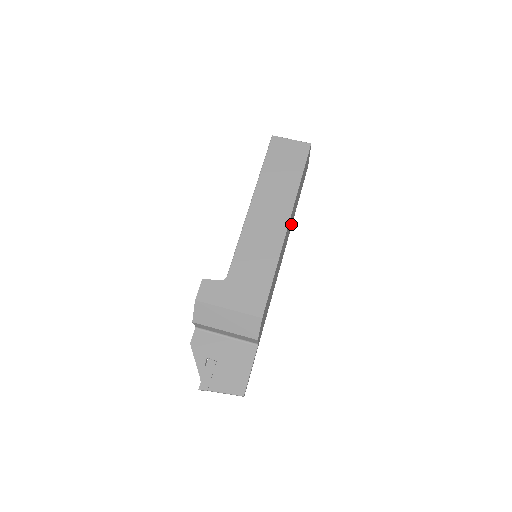
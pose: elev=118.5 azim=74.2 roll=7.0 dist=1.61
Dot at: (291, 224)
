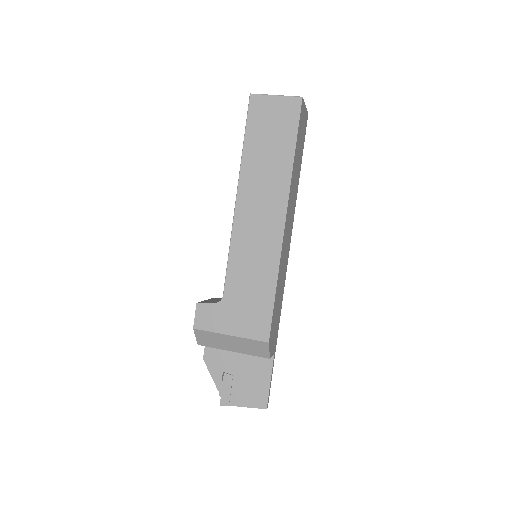
Dot at: (294, 204)
